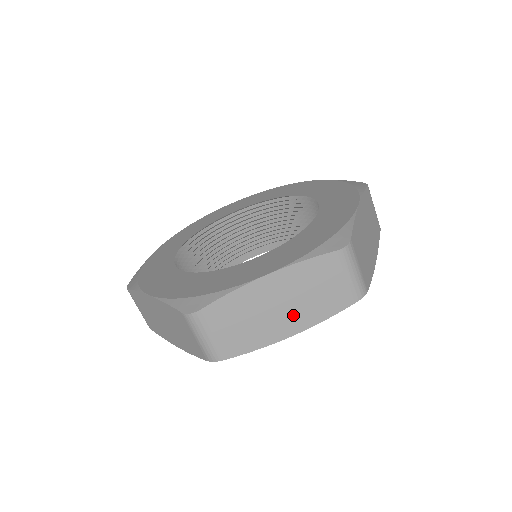
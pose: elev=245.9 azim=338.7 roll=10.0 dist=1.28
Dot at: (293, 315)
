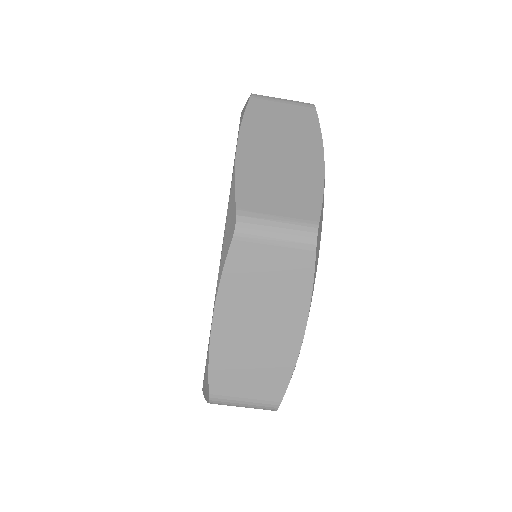
Dot at: (298, 149)
